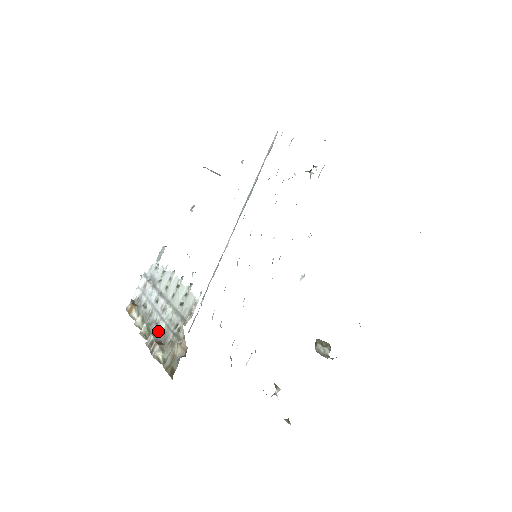
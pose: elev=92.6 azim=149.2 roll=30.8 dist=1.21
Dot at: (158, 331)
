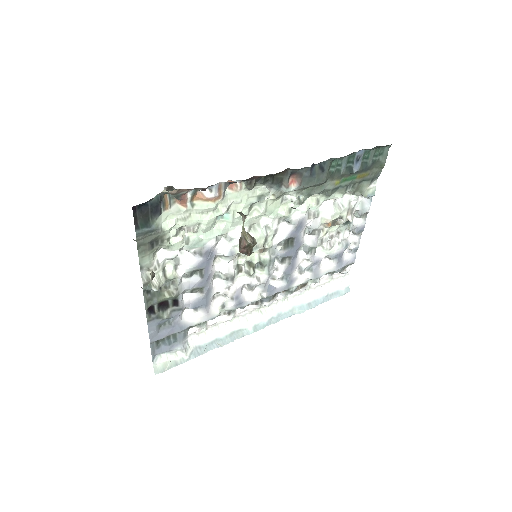
Dot at: occluded
